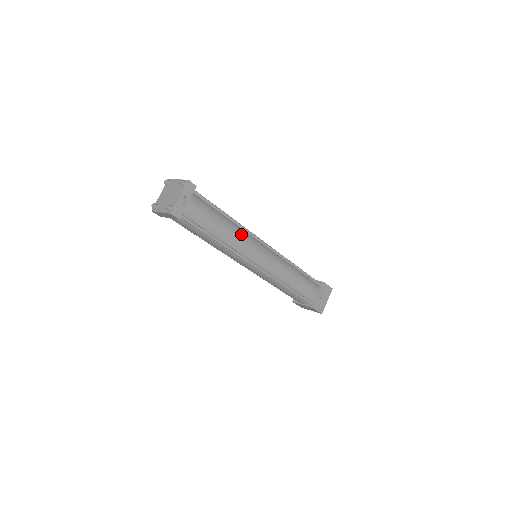
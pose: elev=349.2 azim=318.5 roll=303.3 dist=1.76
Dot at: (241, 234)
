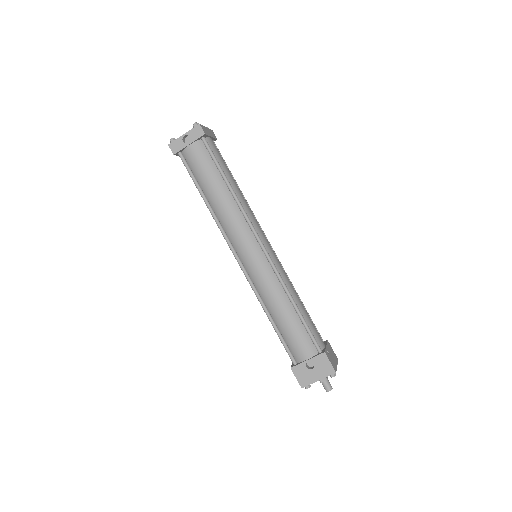
Dot at: (234, 212)
